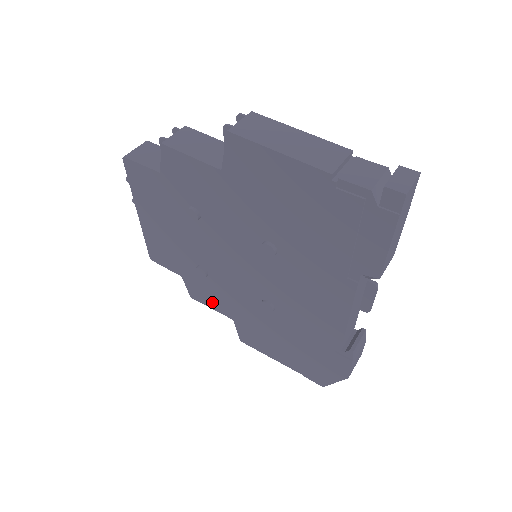
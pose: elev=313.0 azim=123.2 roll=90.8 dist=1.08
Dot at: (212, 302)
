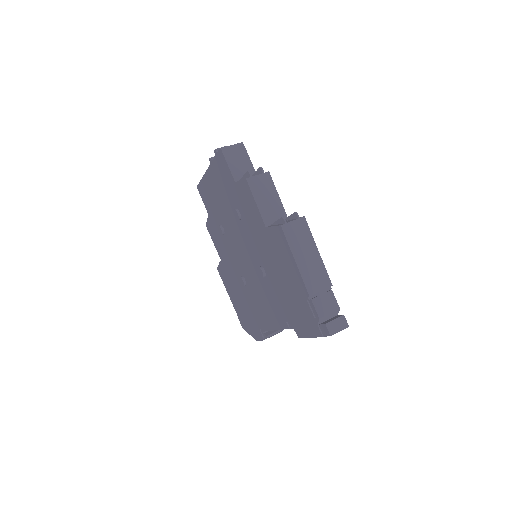
Dot at: (216, 242)
